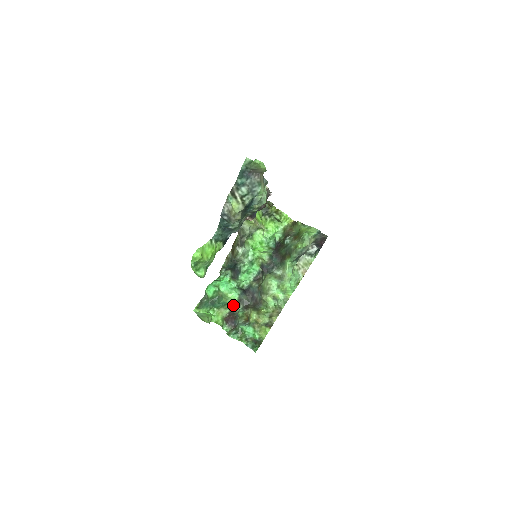
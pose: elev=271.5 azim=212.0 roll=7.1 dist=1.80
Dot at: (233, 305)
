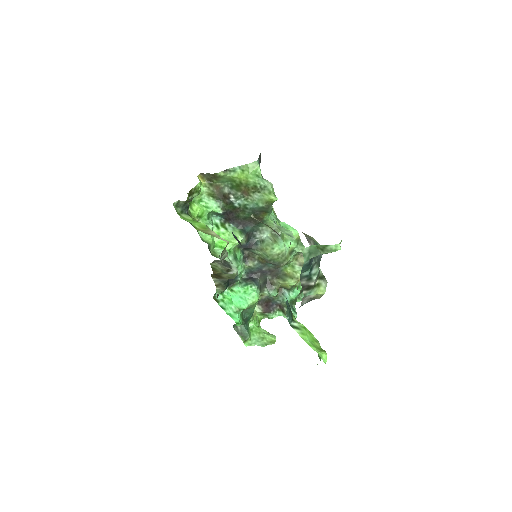
Dot at: occluded
